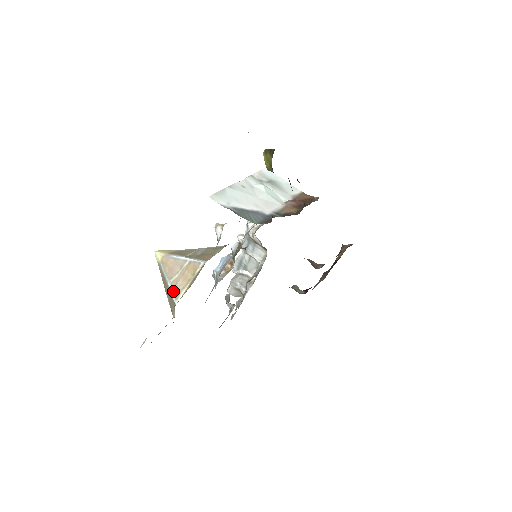
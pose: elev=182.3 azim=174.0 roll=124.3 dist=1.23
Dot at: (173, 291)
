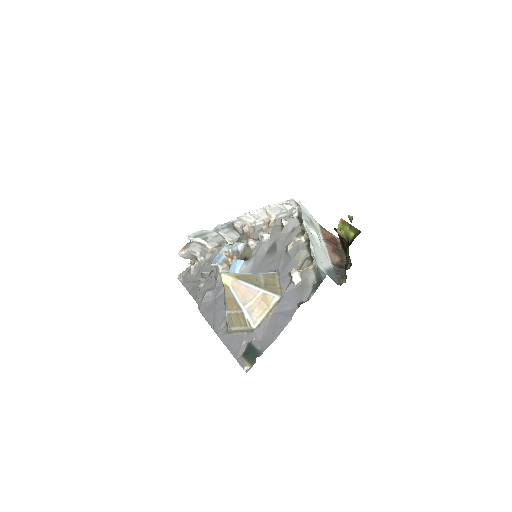
Dot at: (250, 316)
